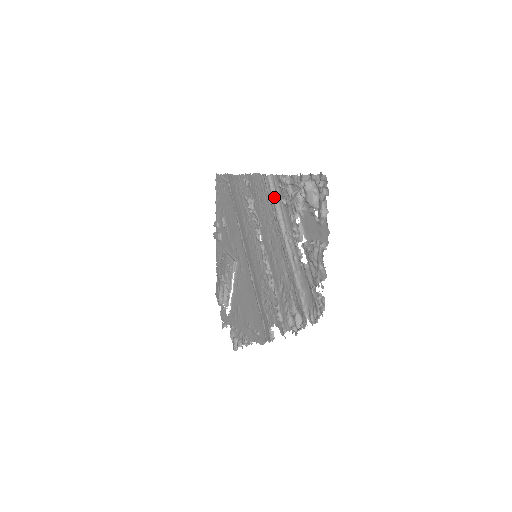
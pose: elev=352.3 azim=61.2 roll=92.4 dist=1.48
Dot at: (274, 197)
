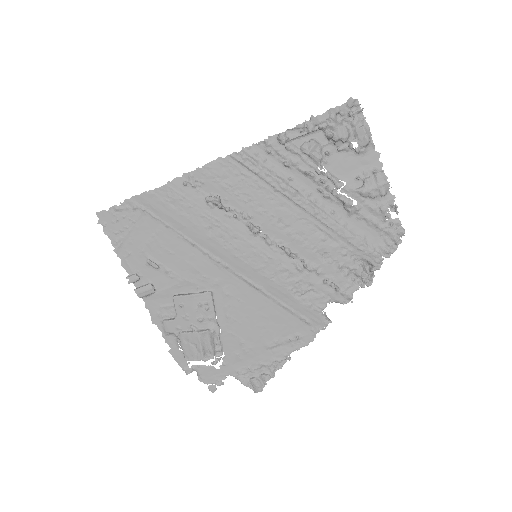
Dot at: (266, 169)
